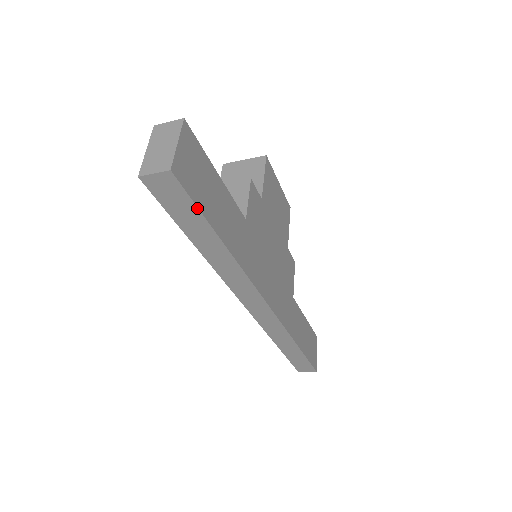
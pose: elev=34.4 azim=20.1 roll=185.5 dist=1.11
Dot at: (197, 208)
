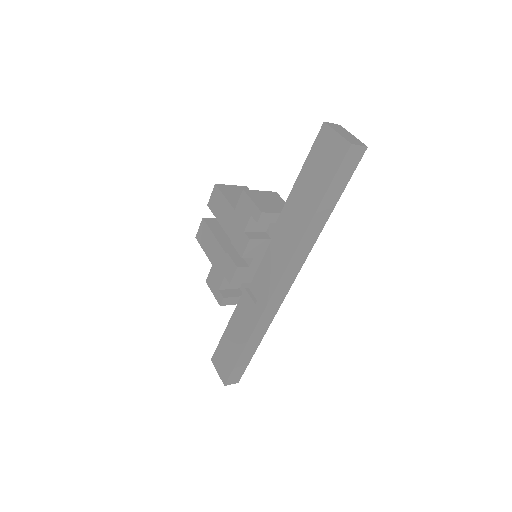
Dot at: (349, 180)
